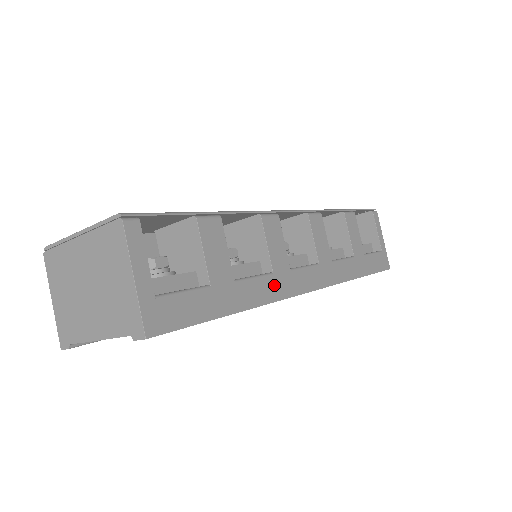
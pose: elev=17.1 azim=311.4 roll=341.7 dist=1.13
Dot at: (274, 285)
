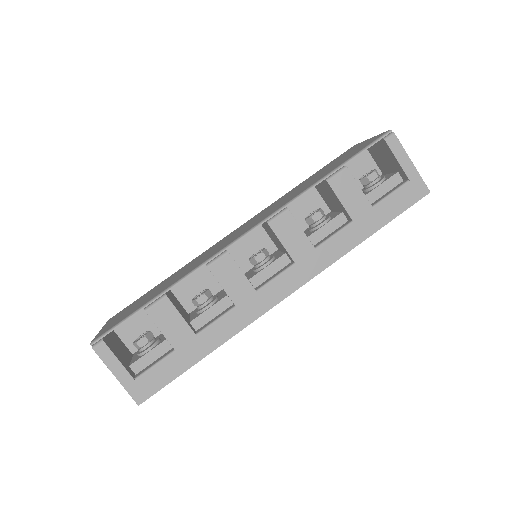
Dot at: (240, 315)
